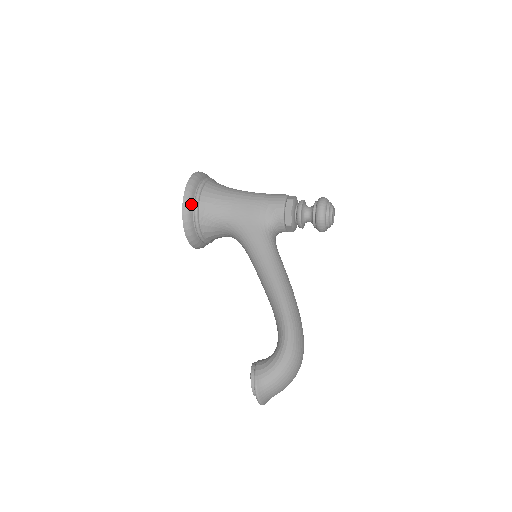
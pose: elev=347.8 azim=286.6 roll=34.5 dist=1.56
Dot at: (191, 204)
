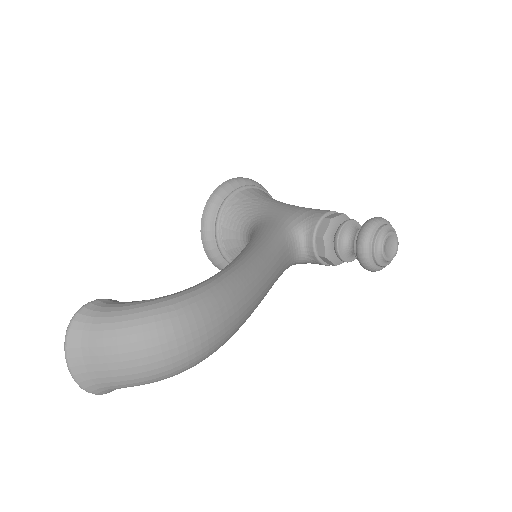
Dot at: (229, 190)
